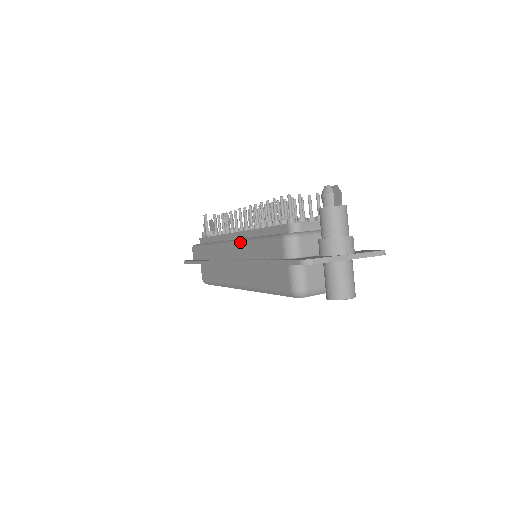
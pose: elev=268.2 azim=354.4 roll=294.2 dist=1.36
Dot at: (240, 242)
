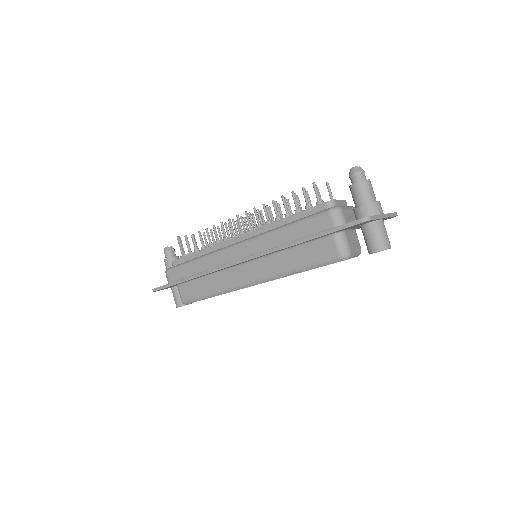
Dot at: (261, 236)
